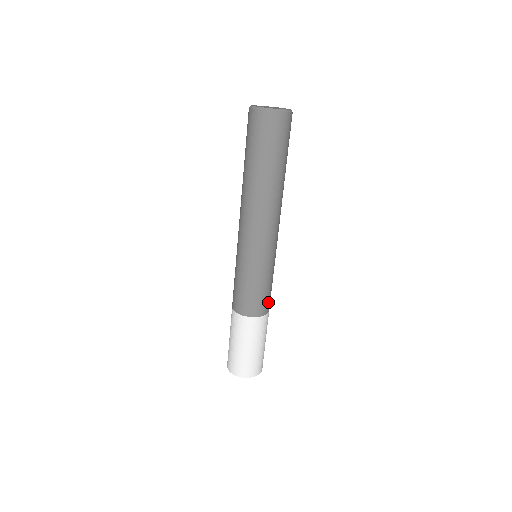
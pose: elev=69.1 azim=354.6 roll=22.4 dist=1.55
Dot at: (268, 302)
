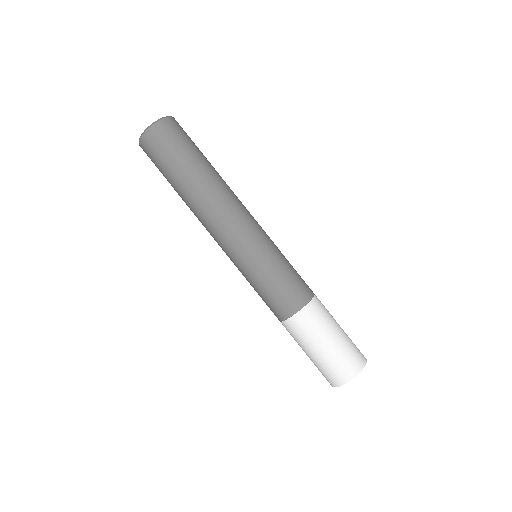
Dot at: (302, 287)
